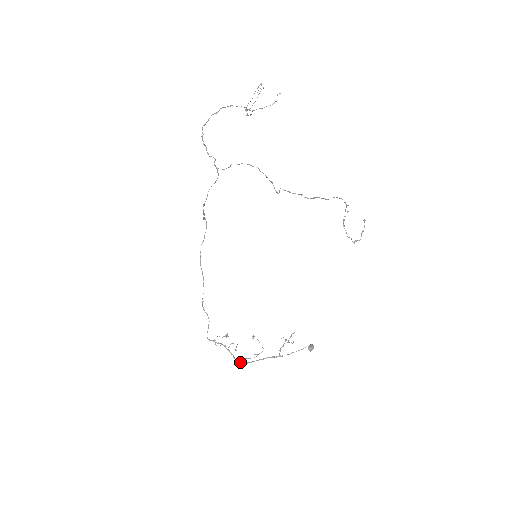
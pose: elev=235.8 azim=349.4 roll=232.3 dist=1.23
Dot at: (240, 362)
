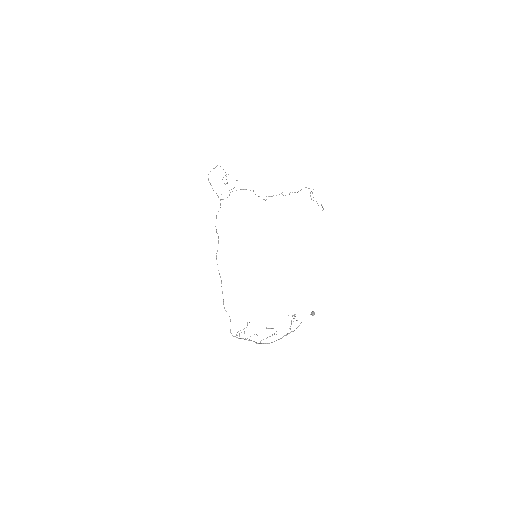
Dot at: (263, 343)
